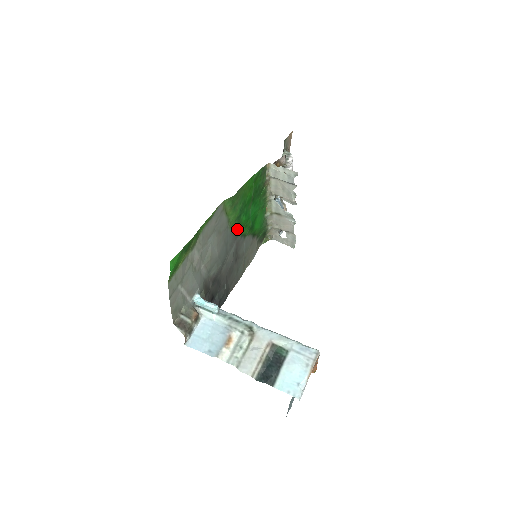
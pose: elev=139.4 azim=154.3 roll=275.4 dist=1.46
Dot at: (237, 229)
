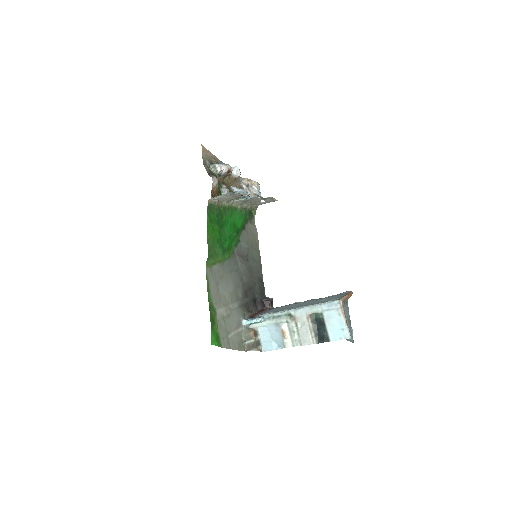
Dot at: (229, 252)
